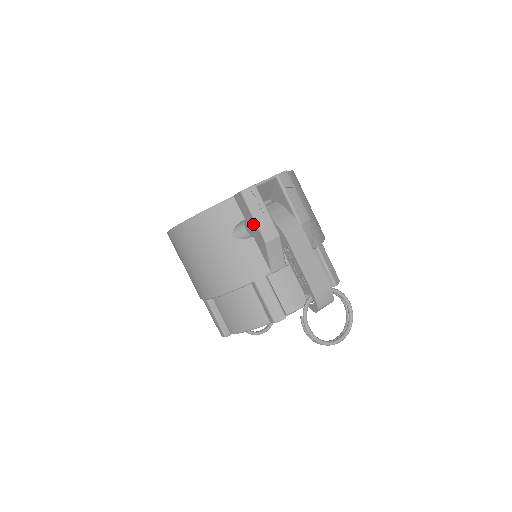
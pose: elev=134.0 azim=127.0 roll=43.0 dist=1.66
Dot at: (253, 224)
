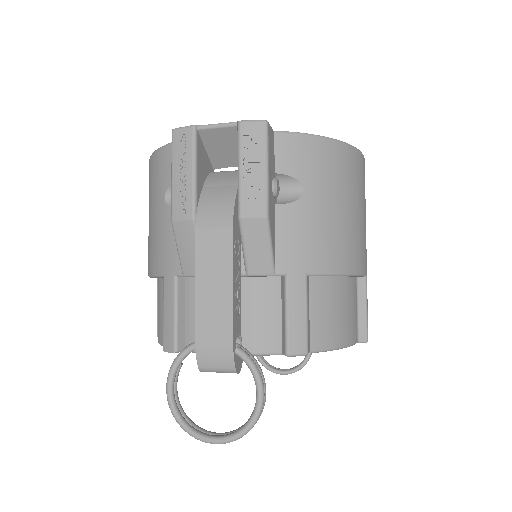
Dot at: occluded
